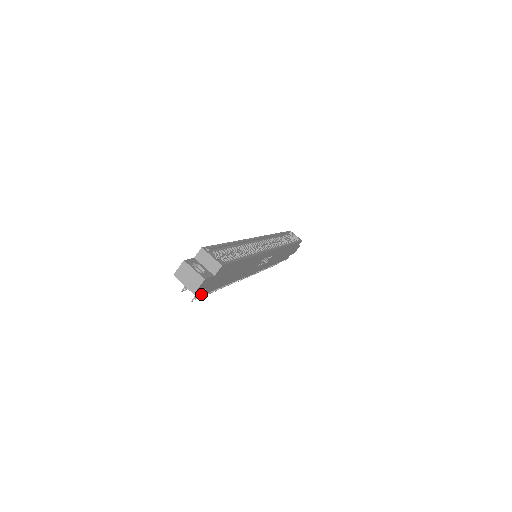
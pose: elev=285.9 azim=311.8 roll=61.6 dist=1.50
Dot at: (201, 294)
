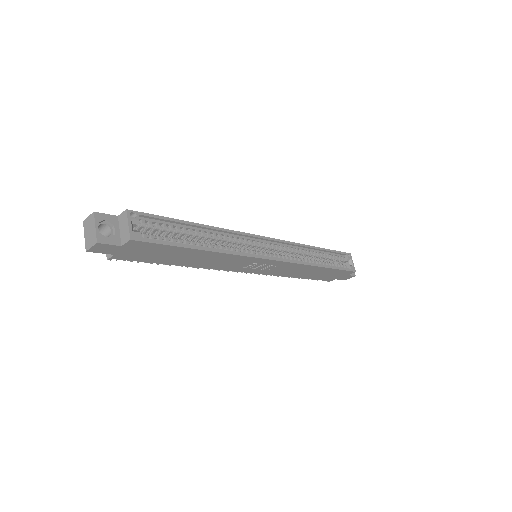
Dot at: (110, 257)
